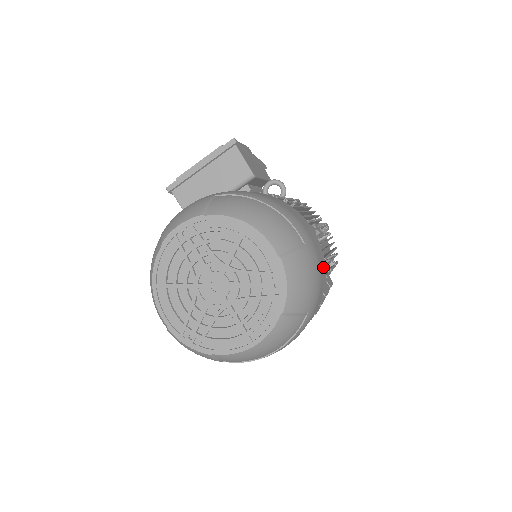
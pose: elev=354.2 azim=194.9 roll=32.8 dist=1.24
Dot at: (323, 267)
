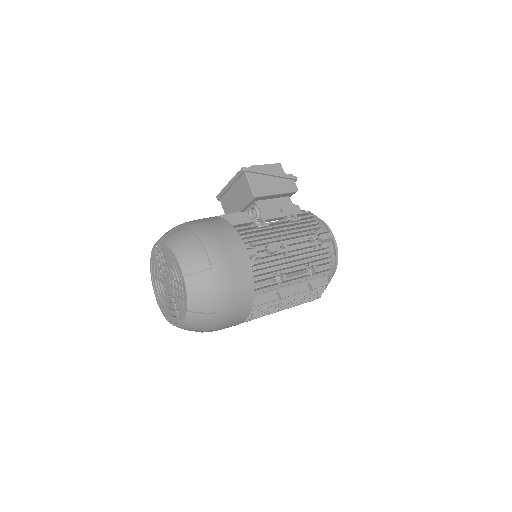
Dot at: (245, 282)
